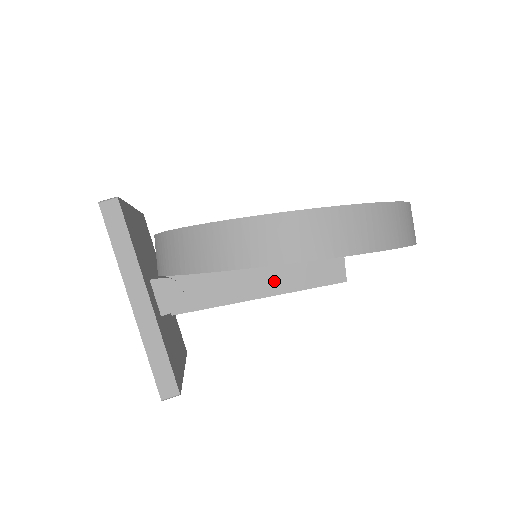
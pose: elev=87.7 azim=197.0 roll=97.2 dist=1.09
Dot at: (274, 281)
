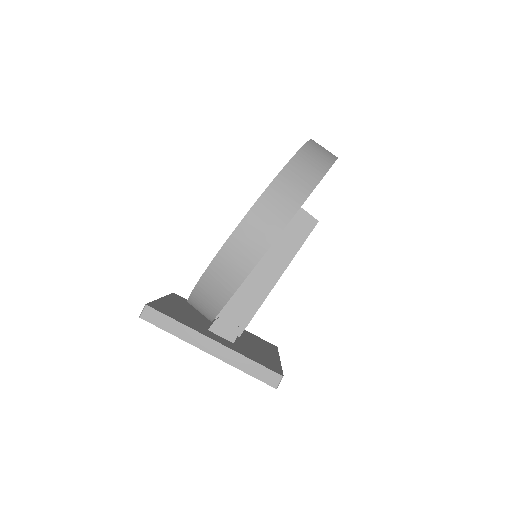
Dot at: (276, 263)
